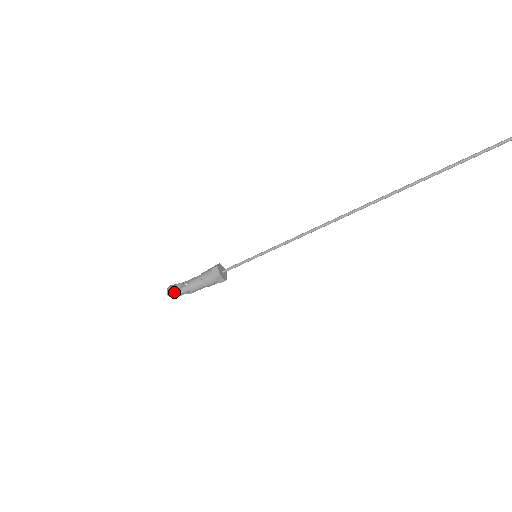
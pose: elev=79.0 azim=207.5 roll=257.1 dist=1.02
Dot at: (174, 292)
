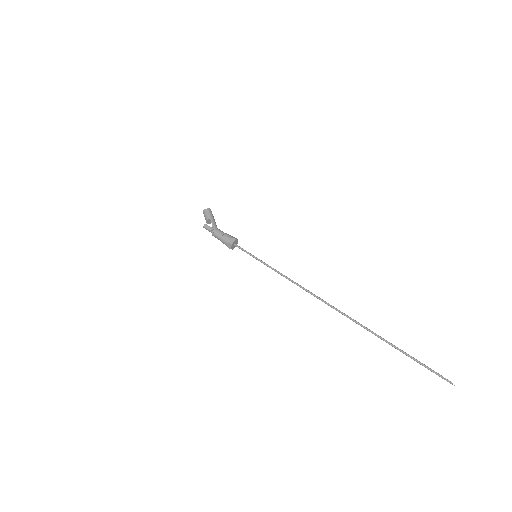
Dot at: (204, 227)
